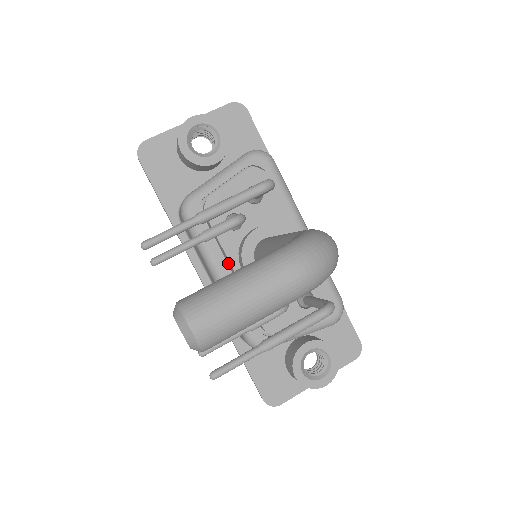
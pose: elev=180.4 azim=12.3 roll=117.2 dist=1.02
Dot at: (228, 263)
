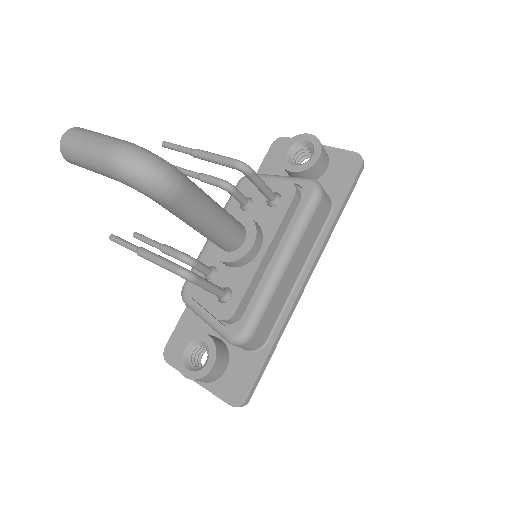
Dot at: occluded
